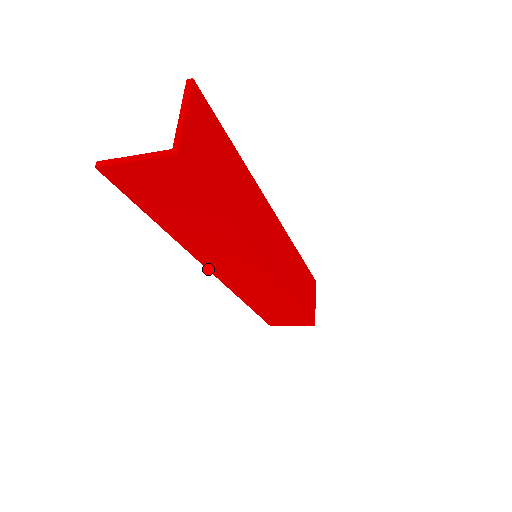
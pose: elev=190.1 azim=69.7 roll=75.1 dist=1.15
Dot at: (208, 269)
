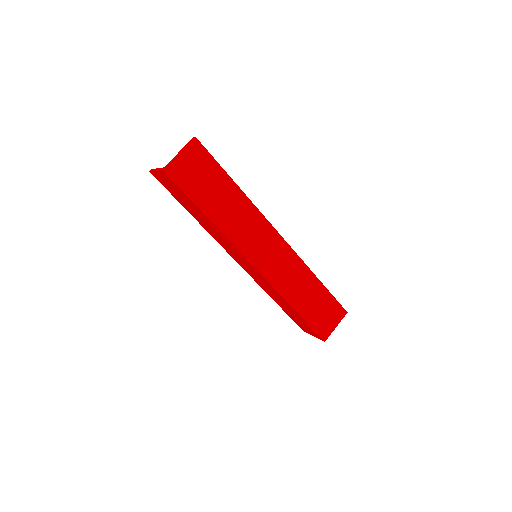
Dot at: (230, 255)
